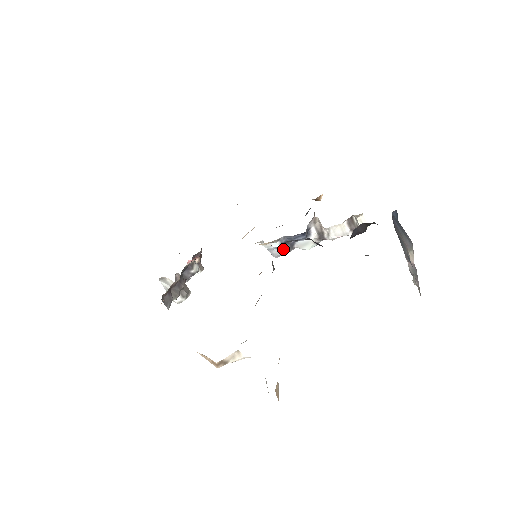
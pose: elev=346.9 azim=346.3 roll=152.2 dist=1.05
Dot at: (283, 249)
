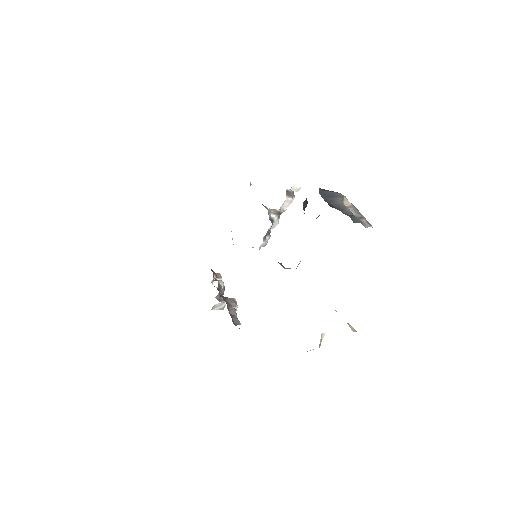
Dot at: (266, 239)
